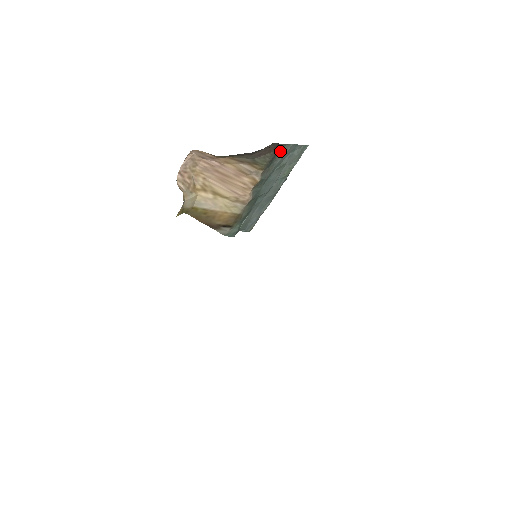
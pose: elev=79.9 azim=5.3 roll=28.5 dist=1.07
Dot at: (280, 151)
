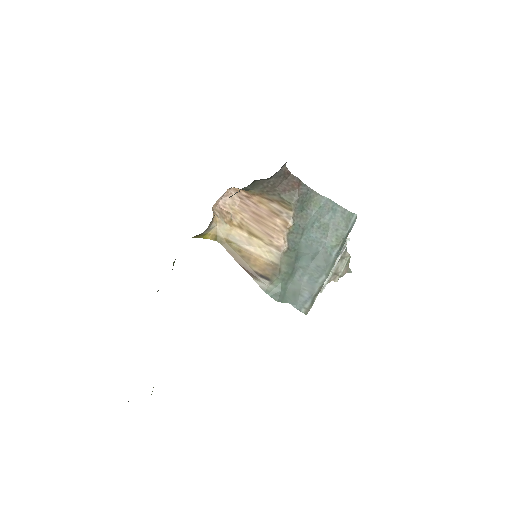
Dot at: (312, 199)
